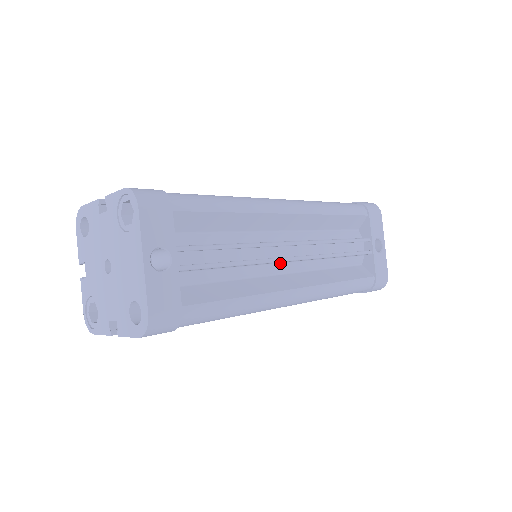
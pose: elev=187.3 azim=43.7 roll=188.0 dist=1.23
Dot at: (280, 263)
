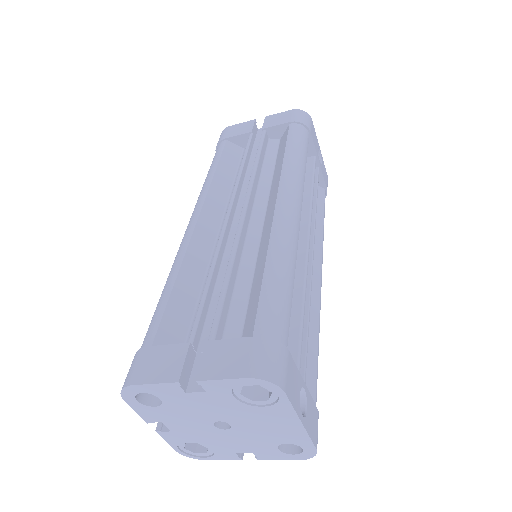
Dot at: occluded
